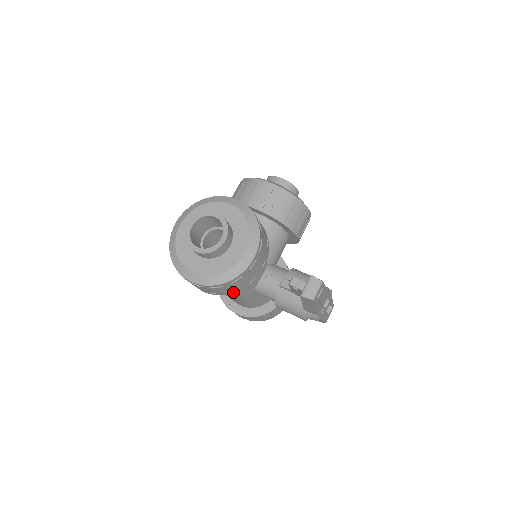
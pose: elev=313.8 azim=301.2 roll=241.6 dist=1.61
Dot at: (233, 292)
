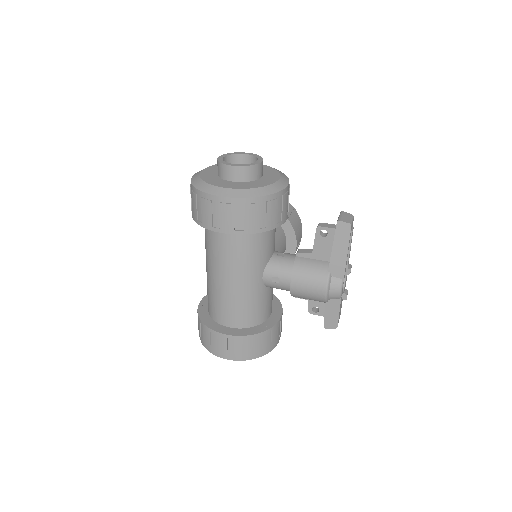
Dot at: (260, 229)
